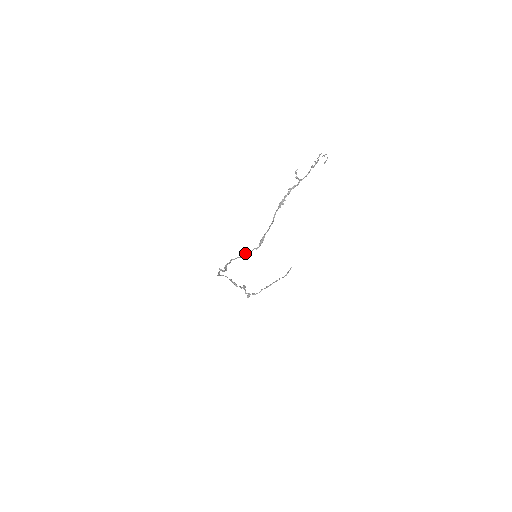
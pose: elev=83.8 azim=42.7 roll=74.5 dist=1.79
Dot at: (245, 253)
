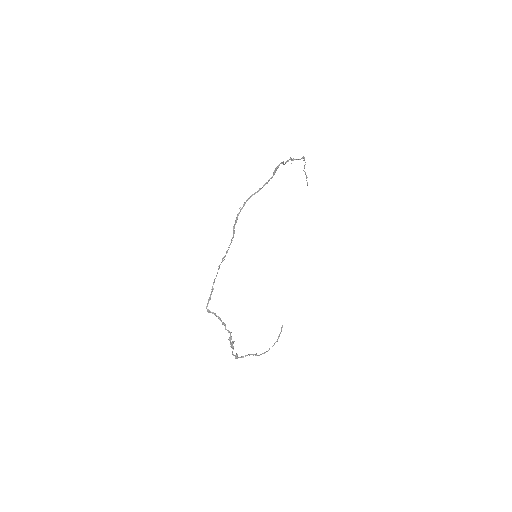
Dot at: occluded
